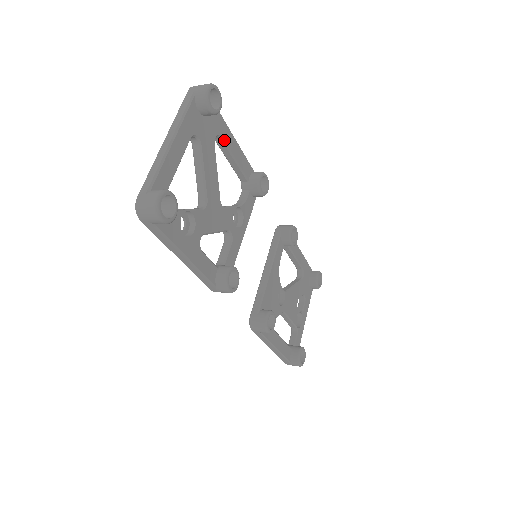
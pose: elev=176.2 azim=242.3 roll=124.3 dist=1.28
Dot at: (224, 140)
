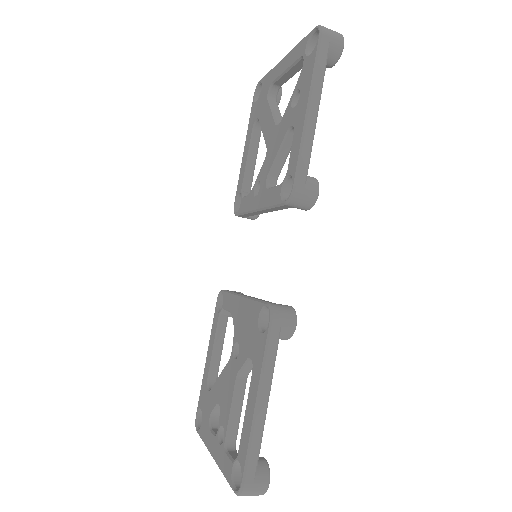
Dot at: (260, 136)
